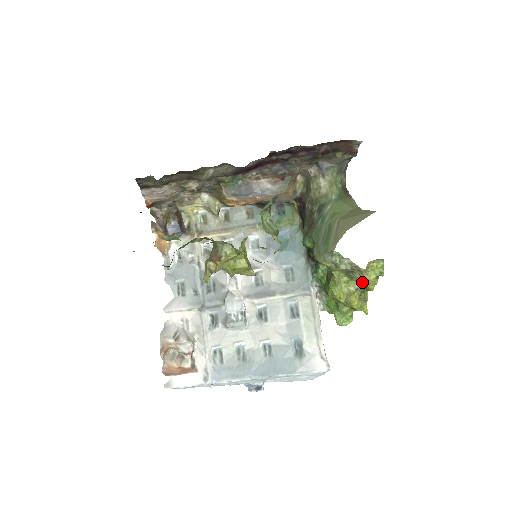
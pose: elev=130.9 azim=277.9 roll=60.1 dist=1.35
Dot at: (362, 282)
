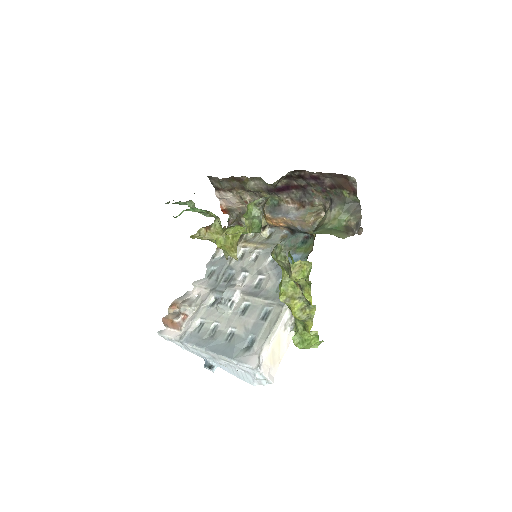
Dot at: (302, 289)
